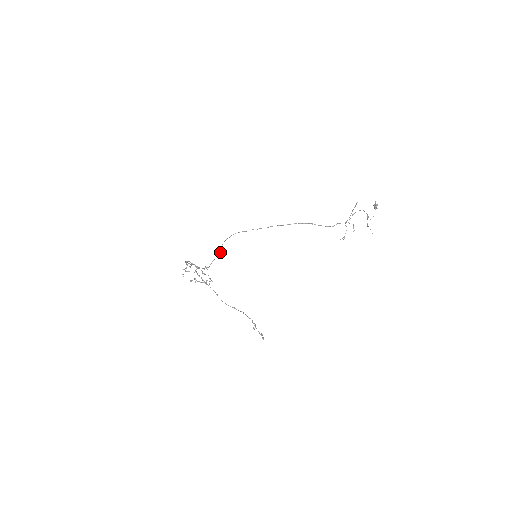
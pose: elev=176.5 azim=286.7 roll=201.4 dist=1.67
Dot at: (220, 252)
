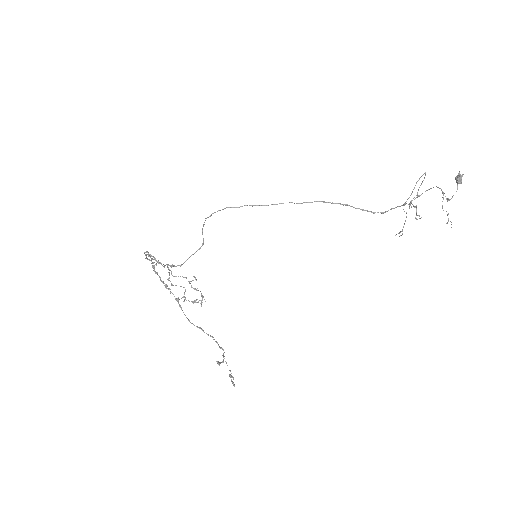
Dot at: (201, 246)
